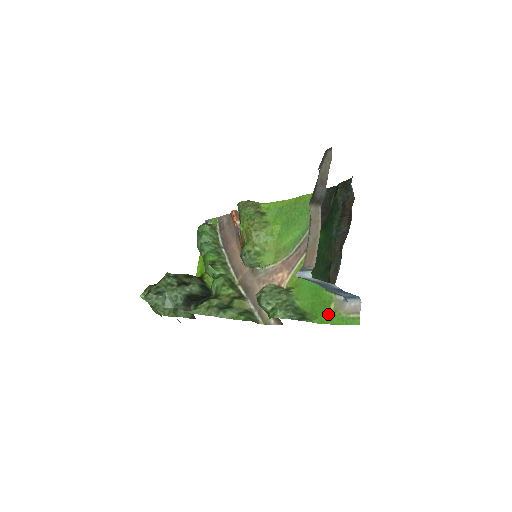
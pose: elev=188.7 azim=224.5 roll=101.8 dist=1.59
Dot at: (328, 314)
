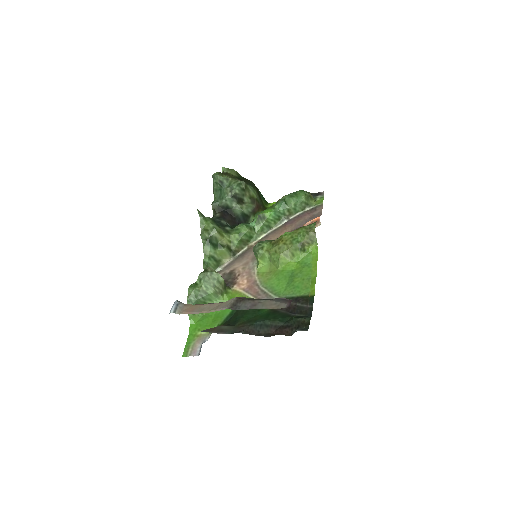
Dot at: (197, 330)
